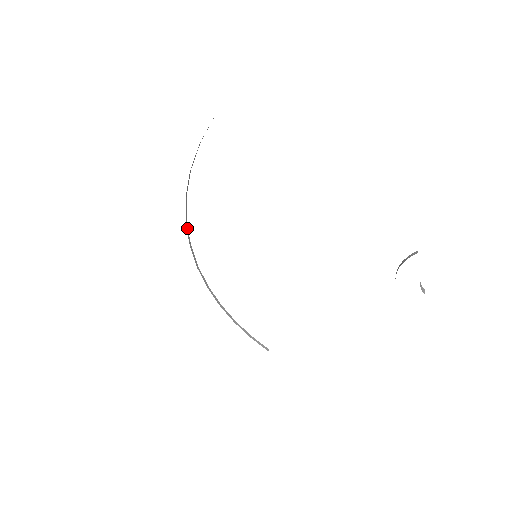
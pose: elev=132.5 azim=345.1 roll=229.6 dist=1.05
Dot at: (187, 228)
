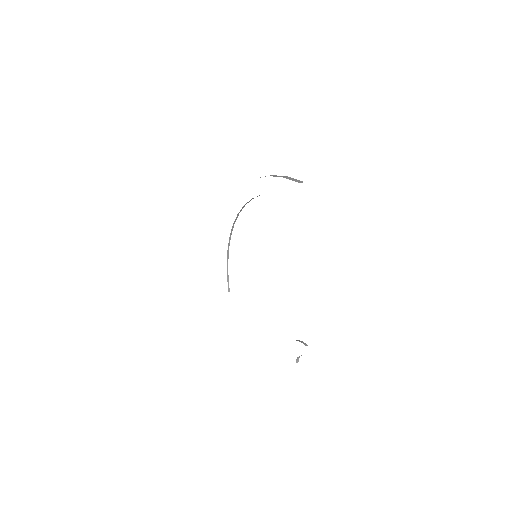
Dot at: (243, 207)
